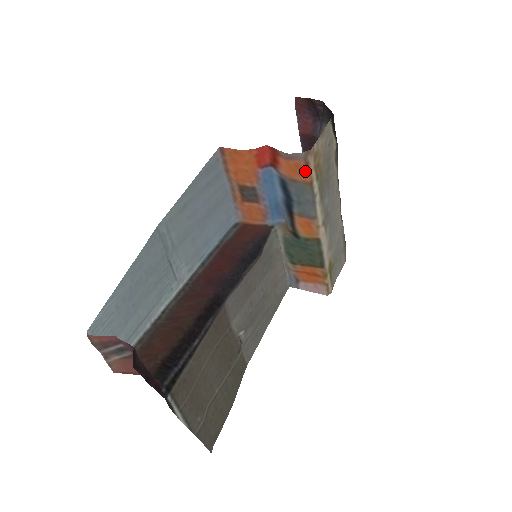
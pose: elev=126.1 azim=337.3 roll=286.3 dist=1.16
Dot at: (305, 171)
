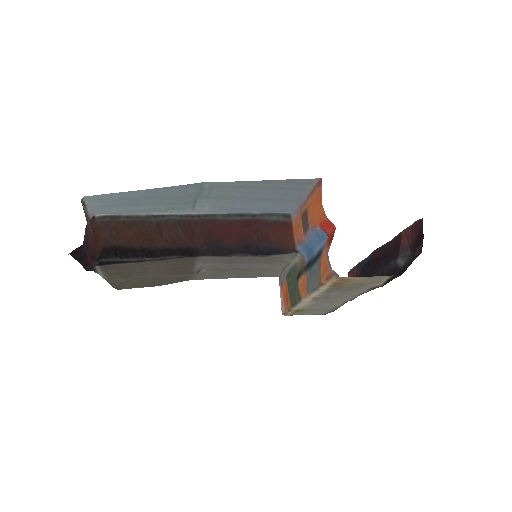
Dot at: (326, 276)
